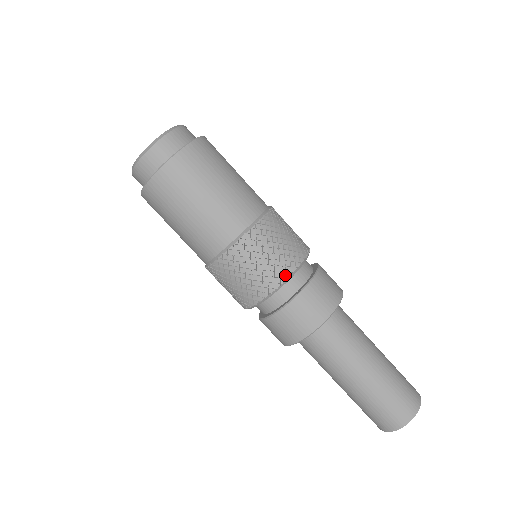
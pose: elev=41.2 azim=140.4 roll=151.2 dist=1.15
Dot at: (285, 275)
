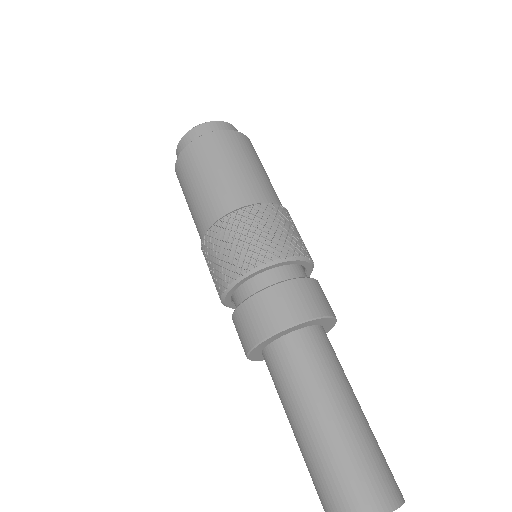
Dot at: (286, 254)
